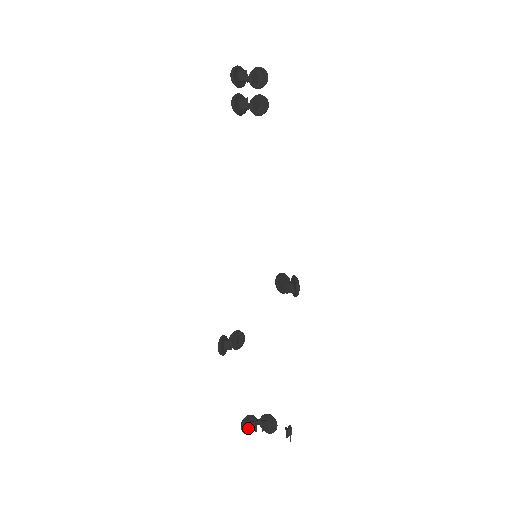
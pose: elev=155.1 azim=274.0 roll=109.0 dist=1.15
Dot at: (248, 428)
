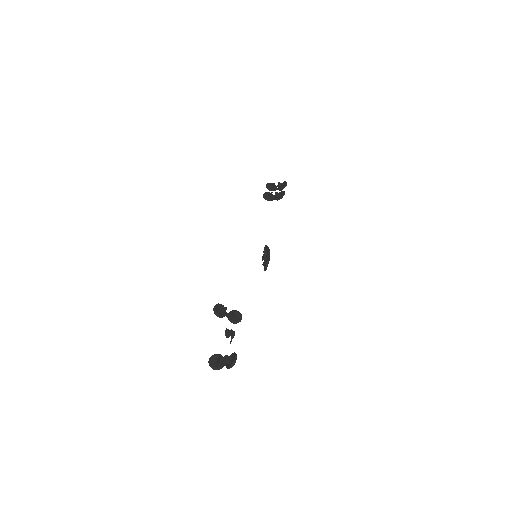
Dot at: (215, 363)
